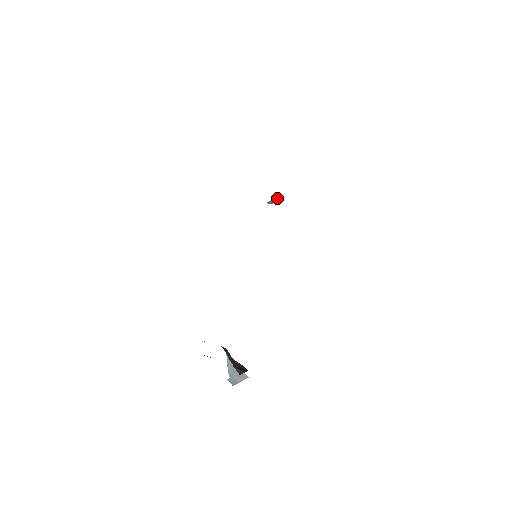
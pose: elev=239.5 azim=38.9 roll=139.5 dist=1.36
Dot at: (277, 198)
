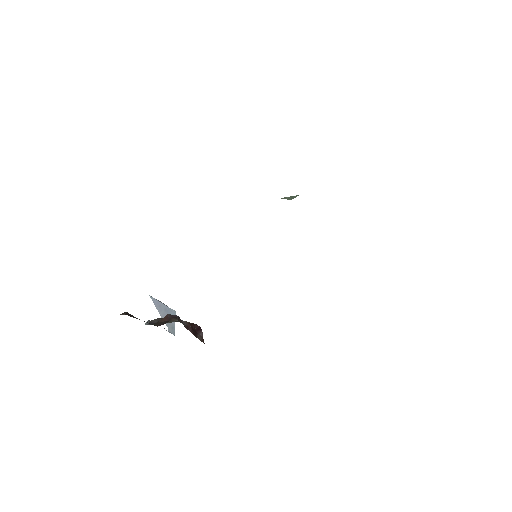
Dot at: (298, 195)
